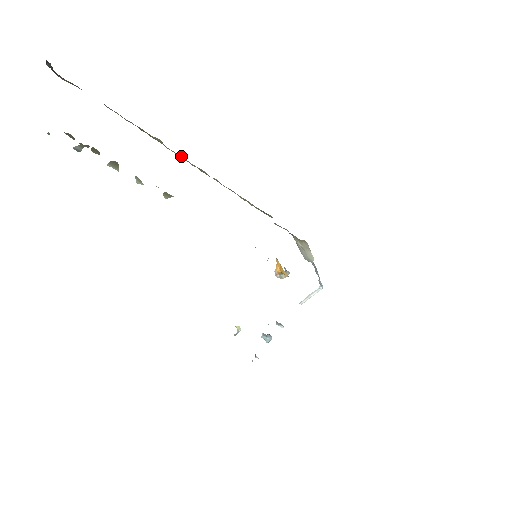
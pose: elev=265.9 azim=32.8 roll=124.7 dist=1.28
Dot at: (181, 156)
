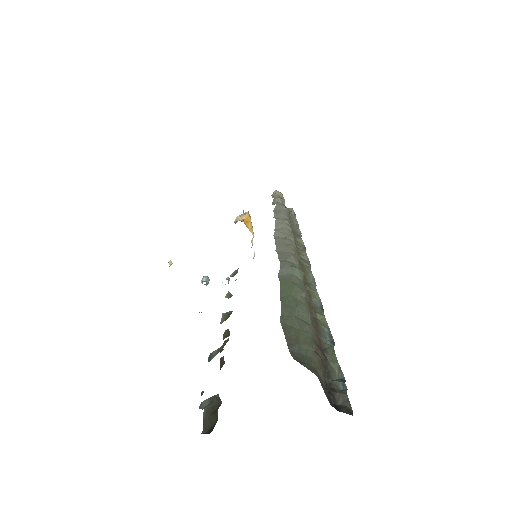
Dot at: occluded
